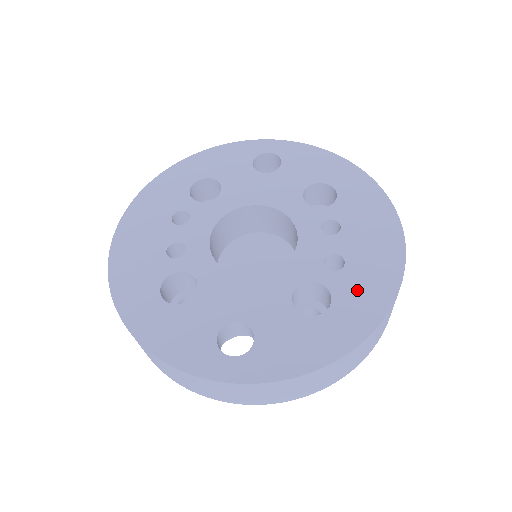
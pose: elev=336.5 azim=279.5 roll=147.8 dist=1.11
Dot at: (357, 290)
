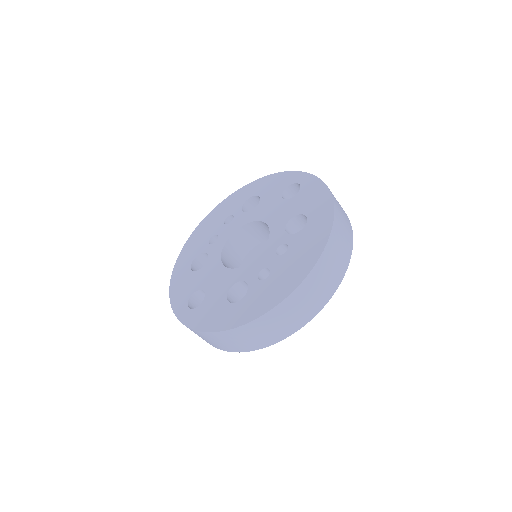
Dot at: (258, 296)
